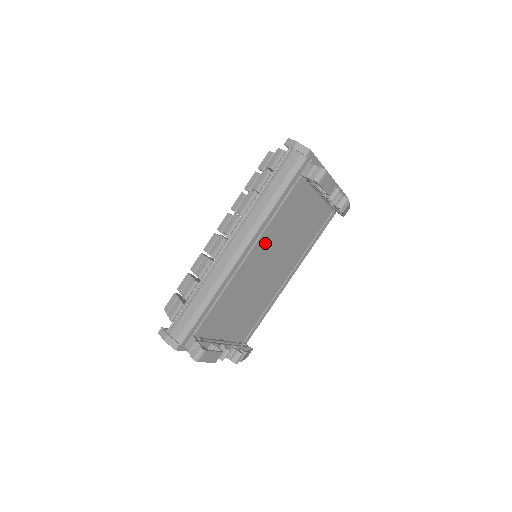
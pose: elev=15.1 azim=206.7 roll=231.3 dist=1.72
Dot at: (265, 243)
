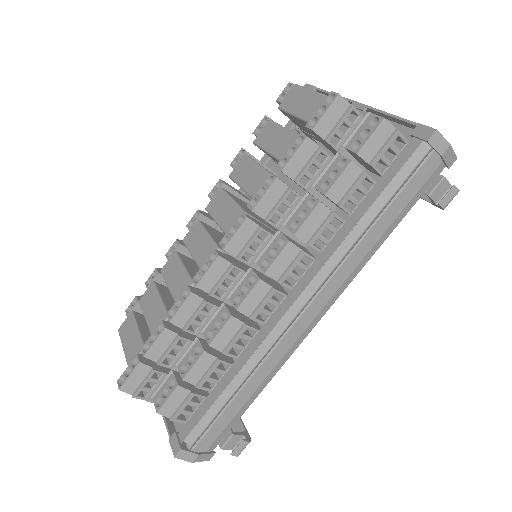
Dot at: occluded
